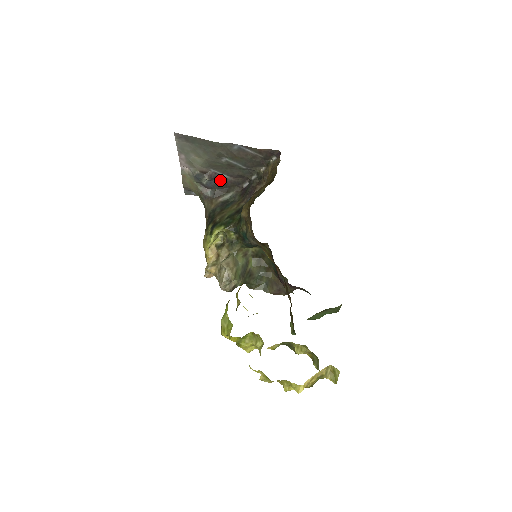
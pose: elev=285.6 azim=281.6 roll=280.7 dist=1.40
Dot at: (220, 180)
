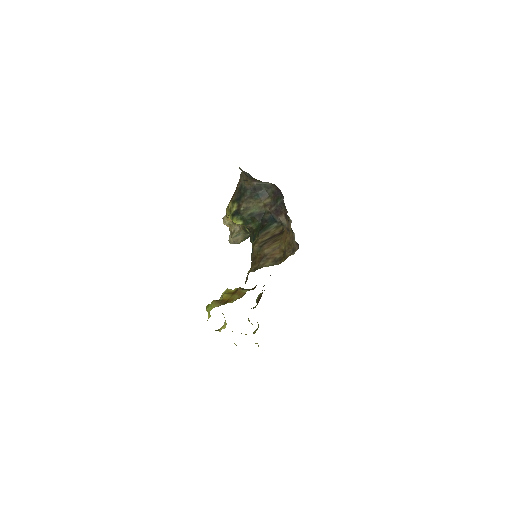
Dot at: occluded
